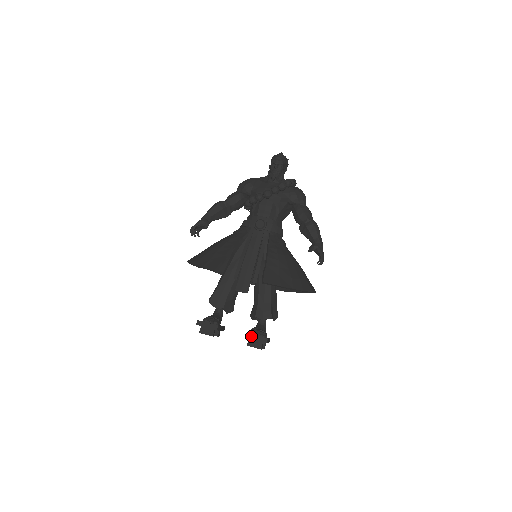
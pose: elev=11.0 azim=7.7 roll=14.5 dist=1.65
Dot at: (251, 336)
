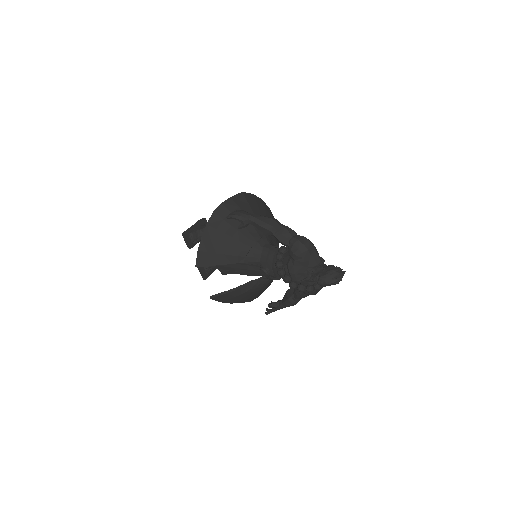
Dot at: (200, 270)
